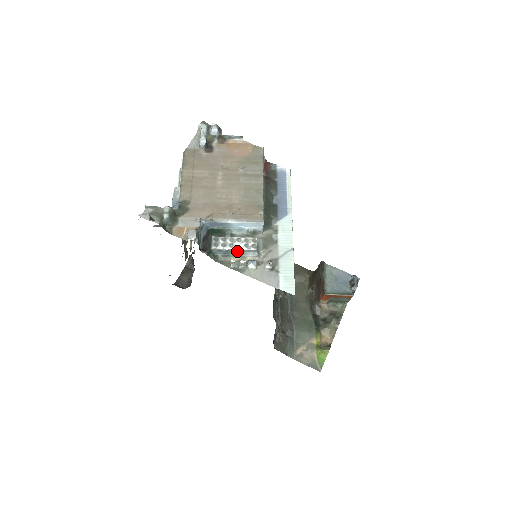
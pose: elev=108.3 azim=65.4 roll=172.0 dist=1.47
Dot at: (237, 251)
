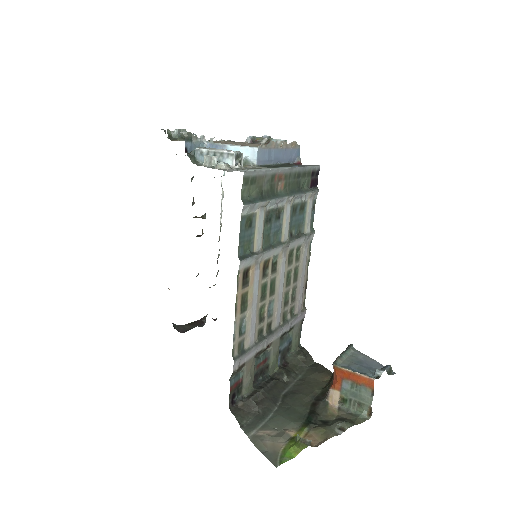
Dot at: occluded
